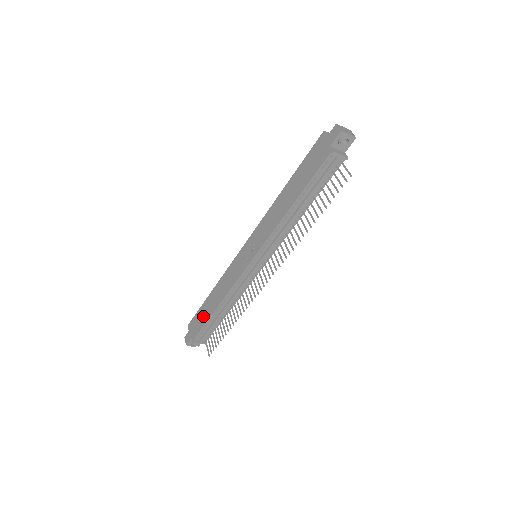
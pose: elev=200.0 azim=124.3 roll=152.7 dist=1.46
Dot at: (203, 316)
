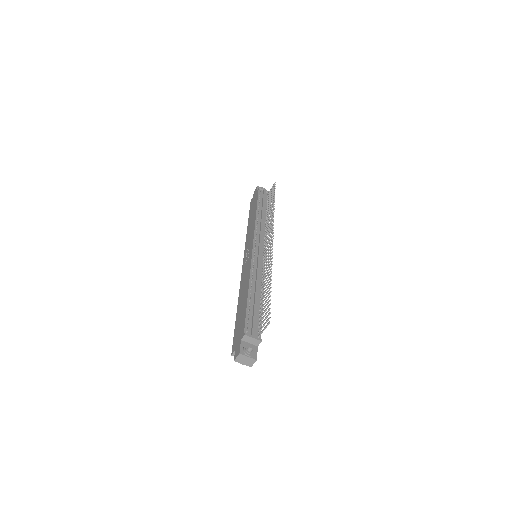
Dot at: (241, 316)
